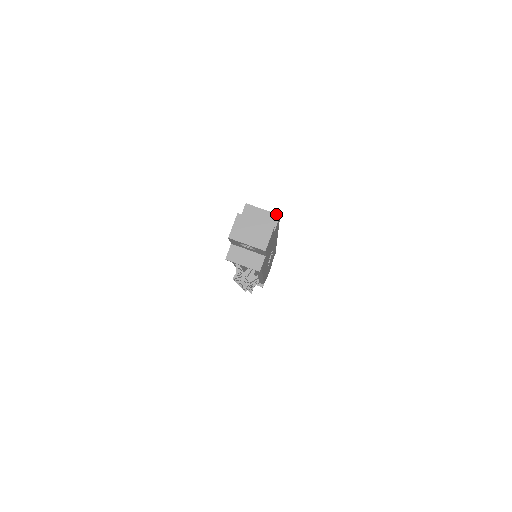
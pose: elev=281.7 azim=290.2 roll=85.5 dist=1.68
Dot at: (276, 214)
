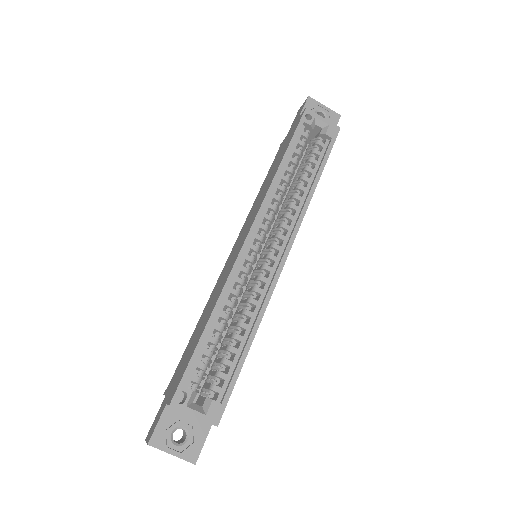
Dot at: occluded
